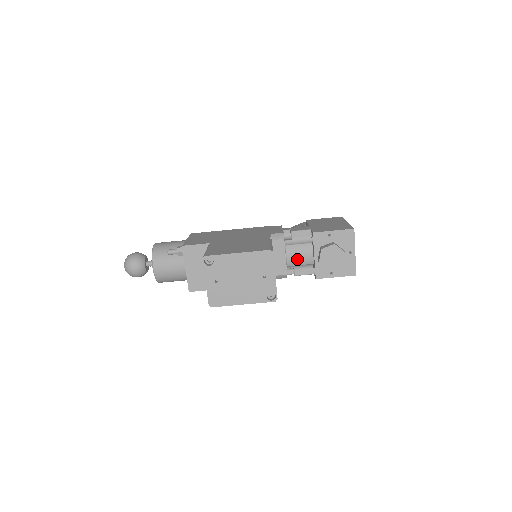
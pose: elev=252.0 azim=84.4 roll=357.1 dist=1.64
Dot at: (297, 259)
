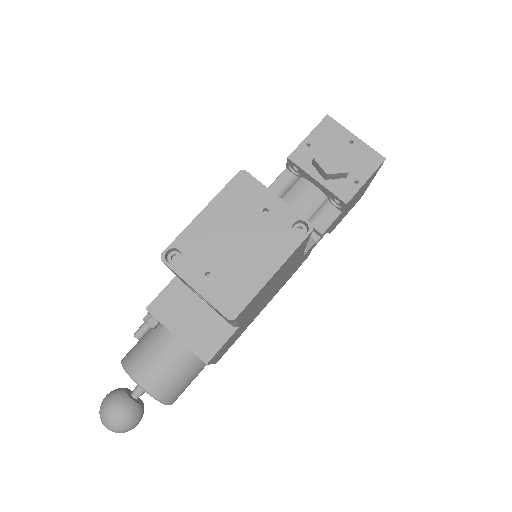
Dot at: (303, 208)
